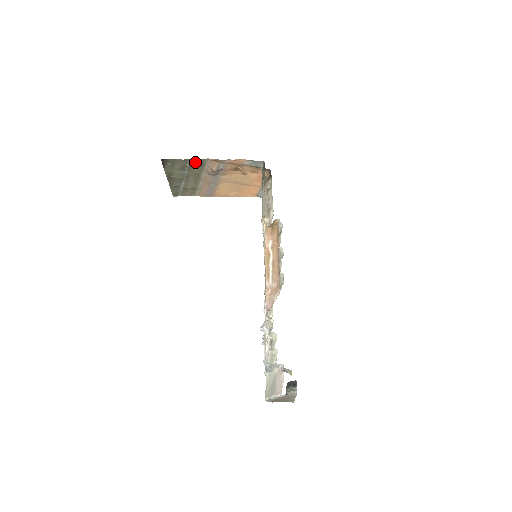
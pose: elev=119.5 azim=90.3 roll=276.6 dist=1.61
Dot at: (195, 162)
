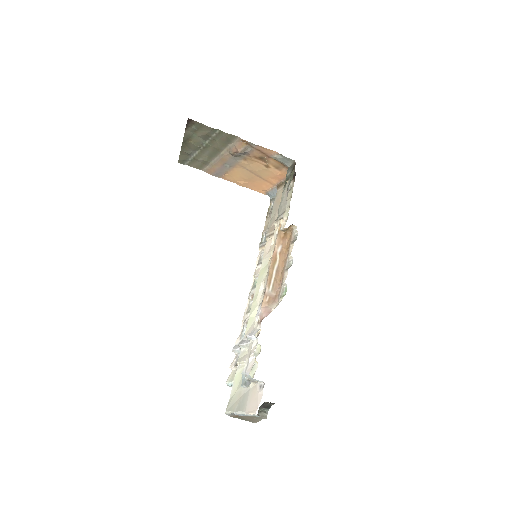
Dot at: (223, 135)
